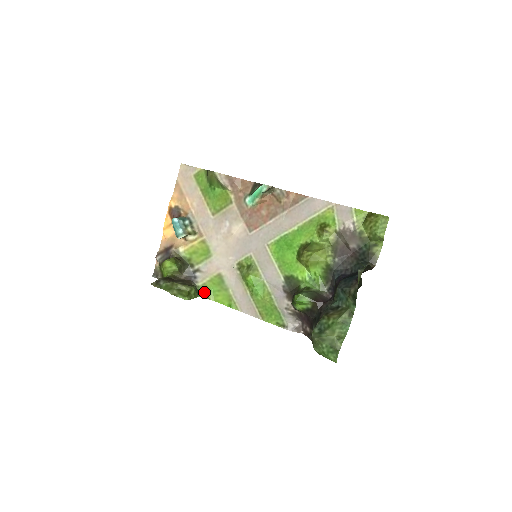
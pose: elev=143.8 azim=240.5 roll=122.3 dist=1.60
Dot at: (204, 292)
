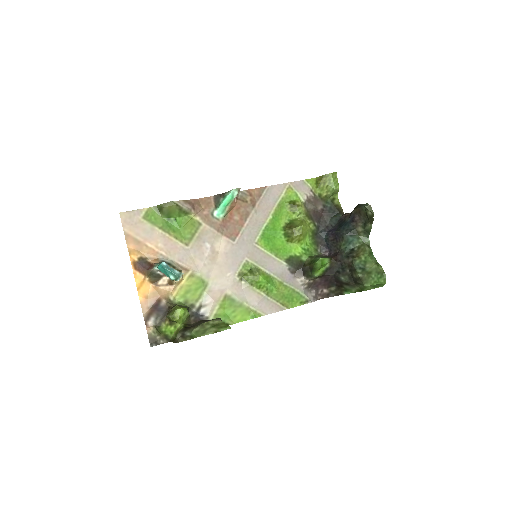
Dot at: occluded
